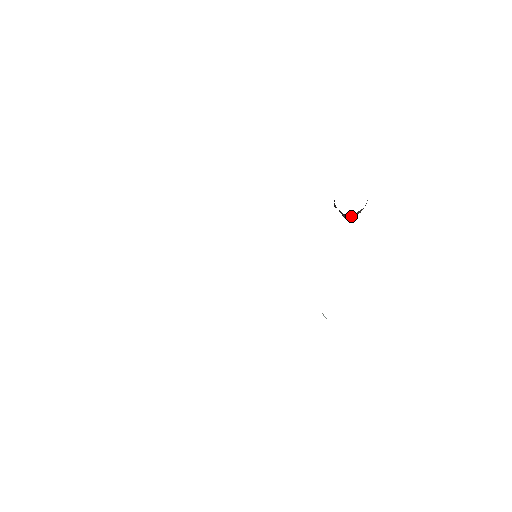
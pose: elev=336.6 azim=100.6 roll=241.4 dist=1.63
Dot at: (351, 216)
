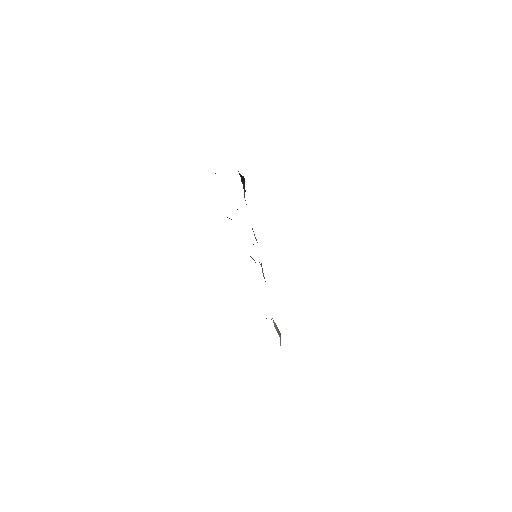
Dot at: occluded
